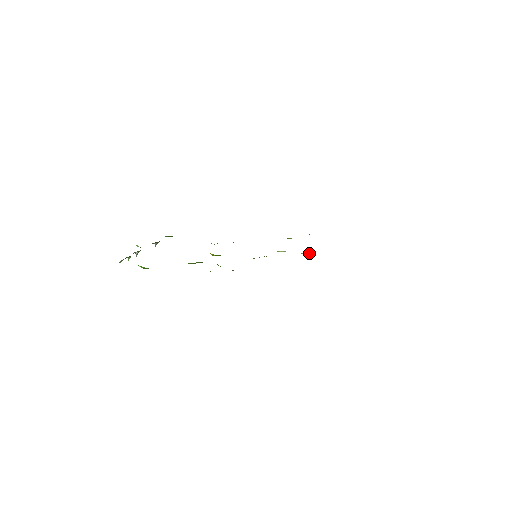
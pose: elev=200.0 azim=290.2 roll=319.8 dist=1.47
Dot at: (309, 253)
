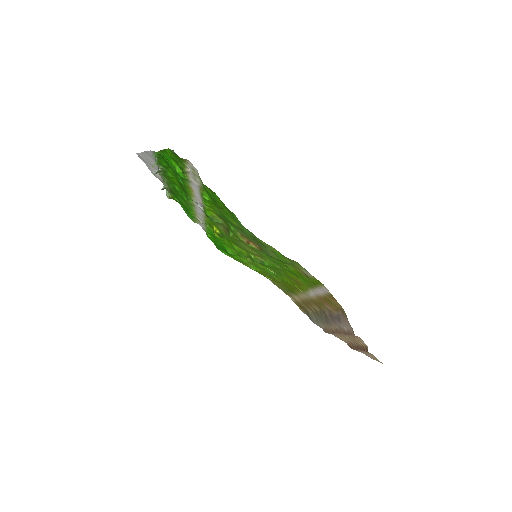
Dot at: (298, 288)
